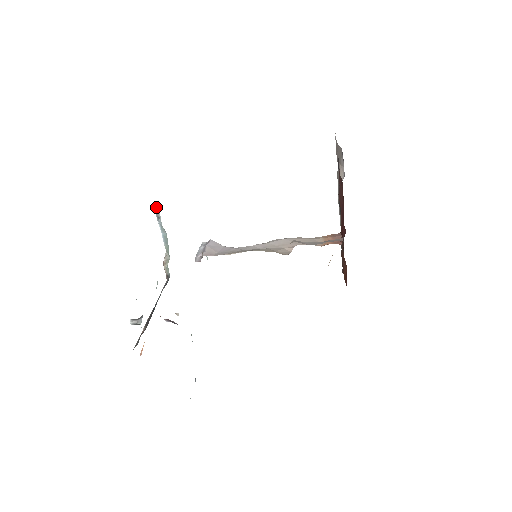
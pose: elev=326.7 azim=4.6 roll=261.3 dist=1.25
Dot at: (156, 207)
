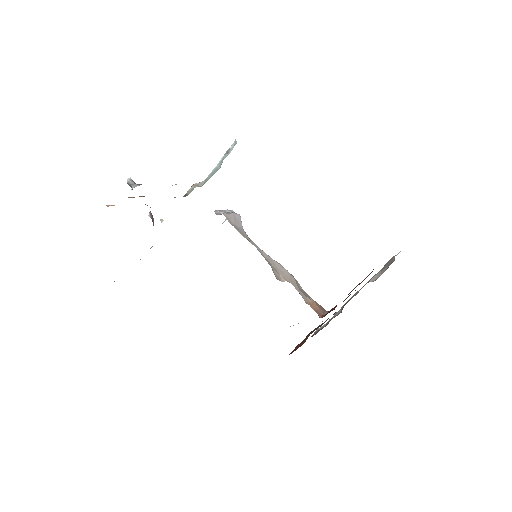
Dot at: (235, 143)
